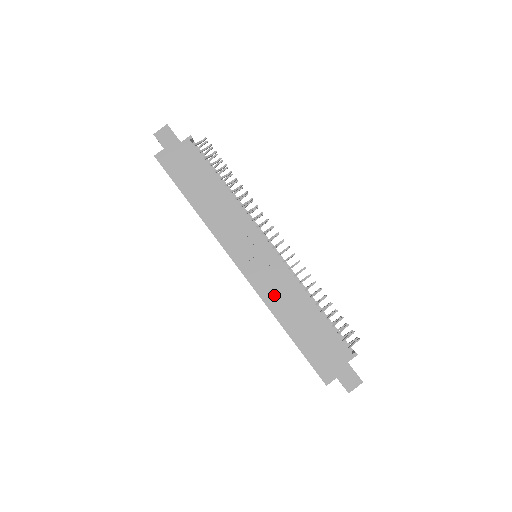
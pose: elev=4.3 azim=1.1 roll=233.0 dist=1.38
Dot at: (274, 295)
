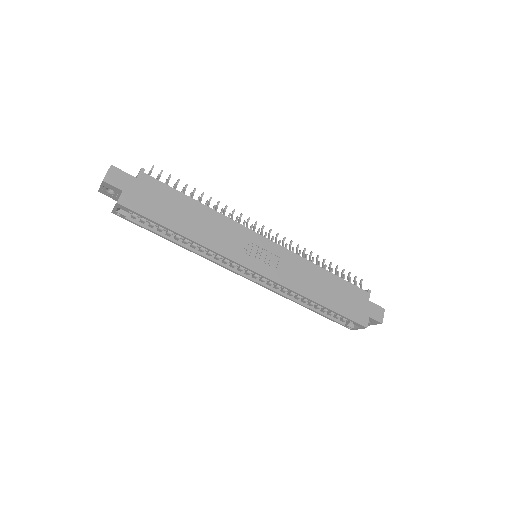
Dot at: (294, 279)
